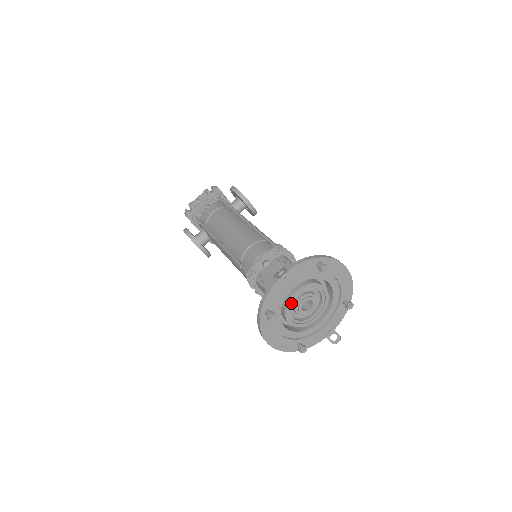
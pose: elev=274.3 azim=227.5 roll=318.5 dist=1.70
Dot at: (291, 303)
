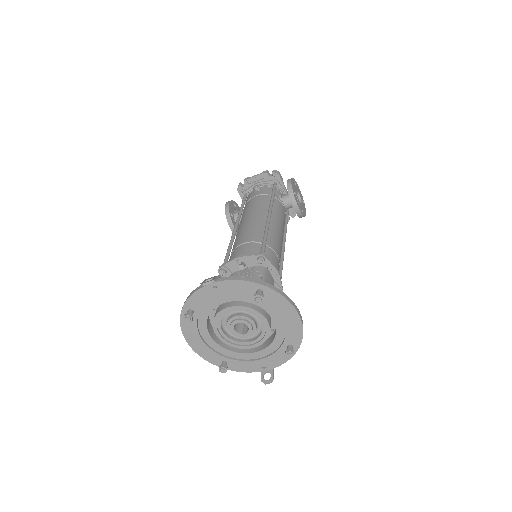
Dot at: (223, 316)
